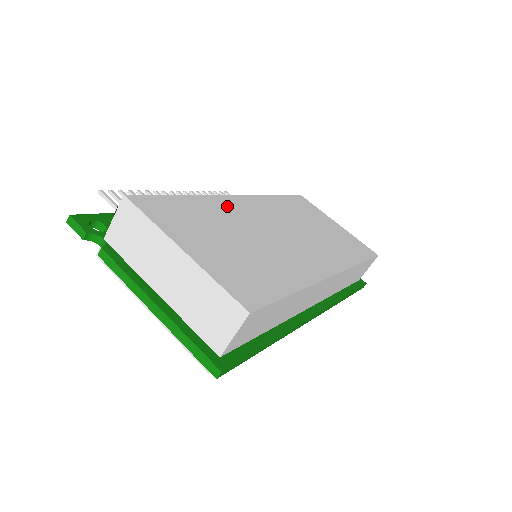
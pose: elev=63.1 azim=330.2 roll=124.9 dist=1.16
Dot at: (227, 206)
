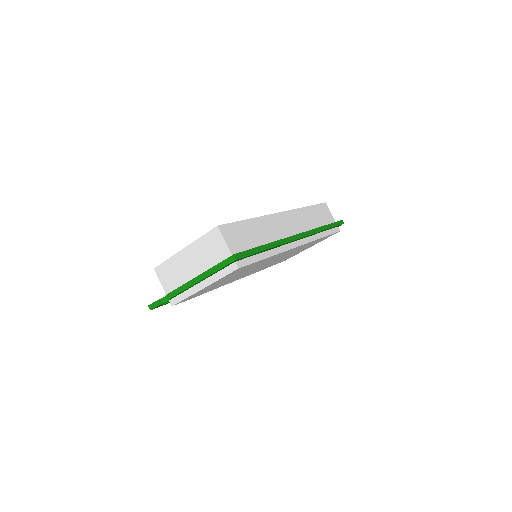
Dot at: occluded
